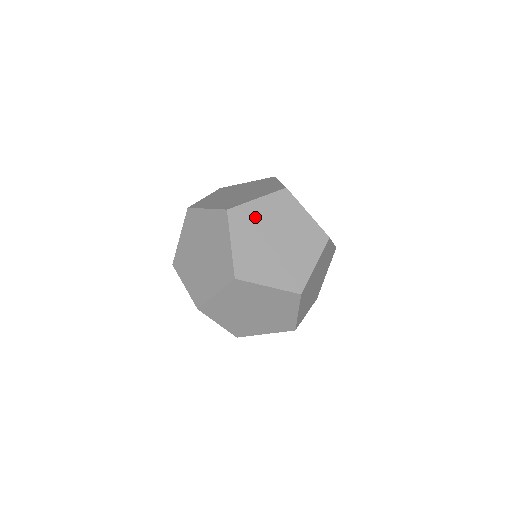
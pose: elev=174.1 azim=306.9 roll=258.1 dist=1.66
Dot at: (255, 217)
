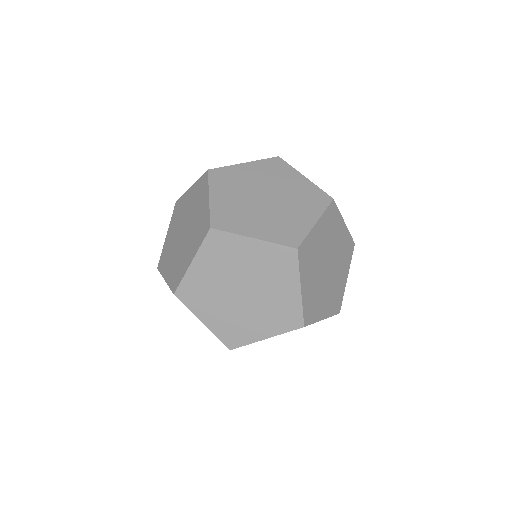
Dot at: (240, 177)
